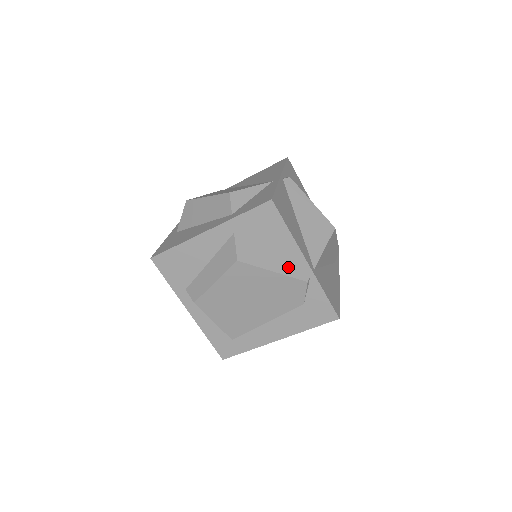
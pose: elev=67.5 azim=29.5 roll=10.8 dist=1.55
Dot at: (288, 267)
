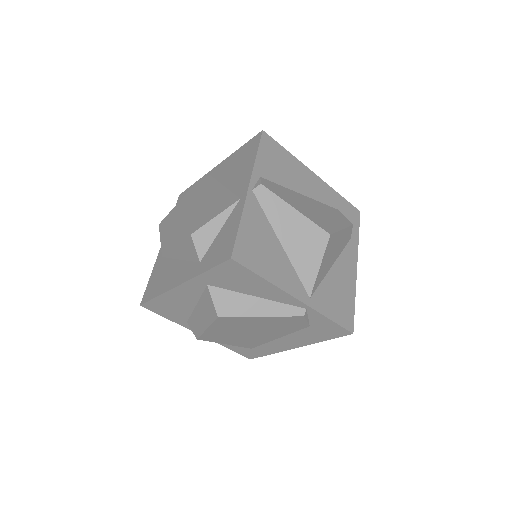
Dot at: (278, 306)
